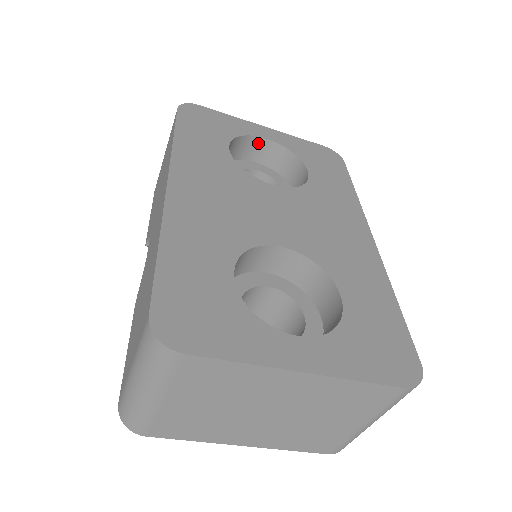
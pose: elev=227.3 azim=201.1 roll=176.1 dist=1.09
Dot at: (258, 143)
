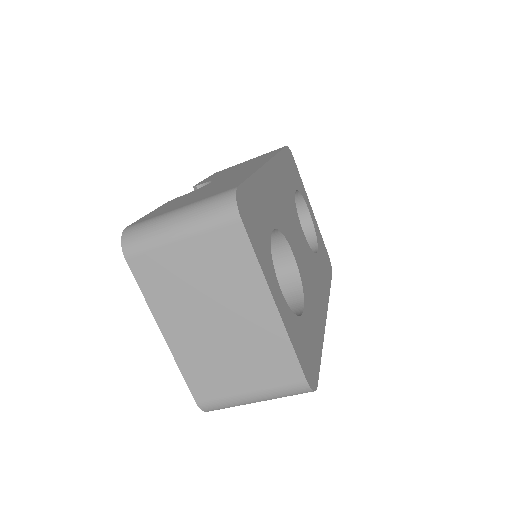
Dot at: (303, 211)
